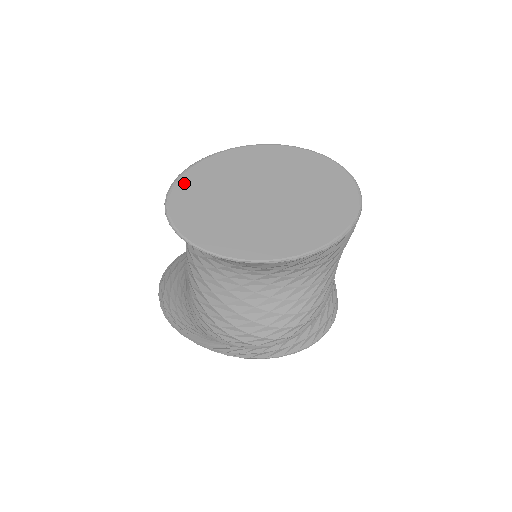
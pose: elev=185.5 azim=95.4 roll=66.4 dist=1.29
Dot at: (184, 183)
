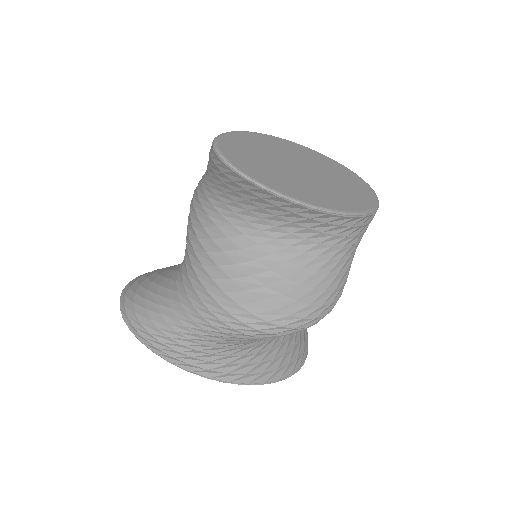
Dot at: (228, 139)
